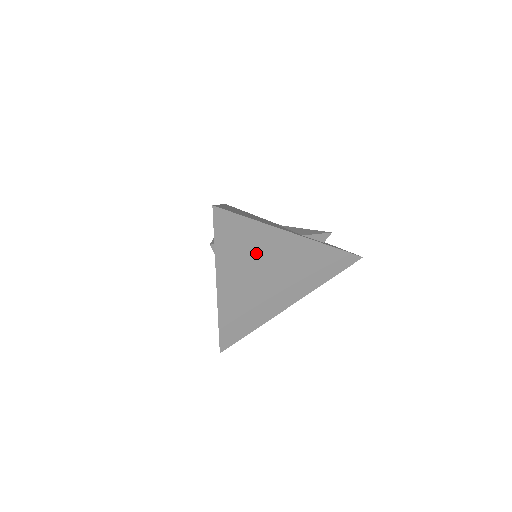
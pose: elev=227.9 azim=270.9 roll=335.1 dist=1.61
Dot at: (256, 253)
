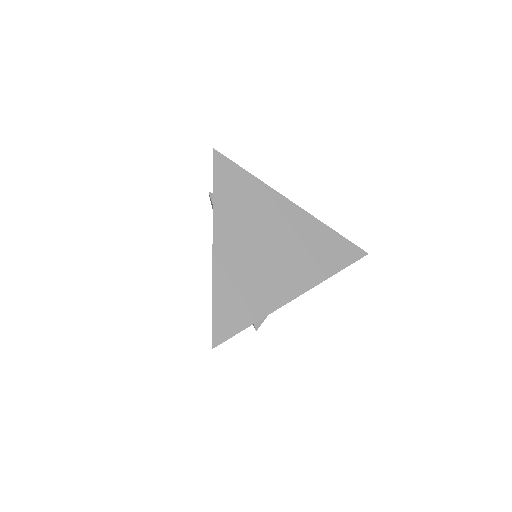
Dot at: (254, 212)
